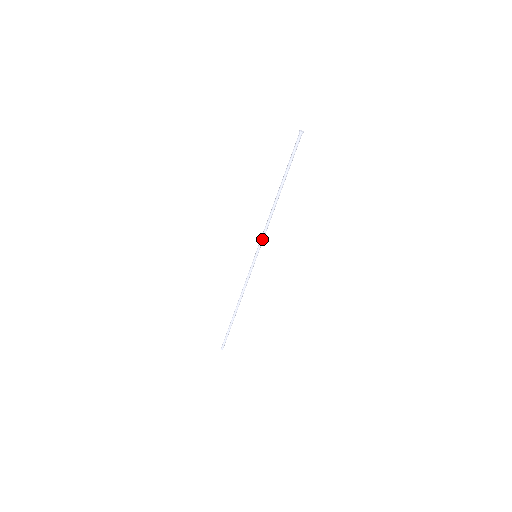
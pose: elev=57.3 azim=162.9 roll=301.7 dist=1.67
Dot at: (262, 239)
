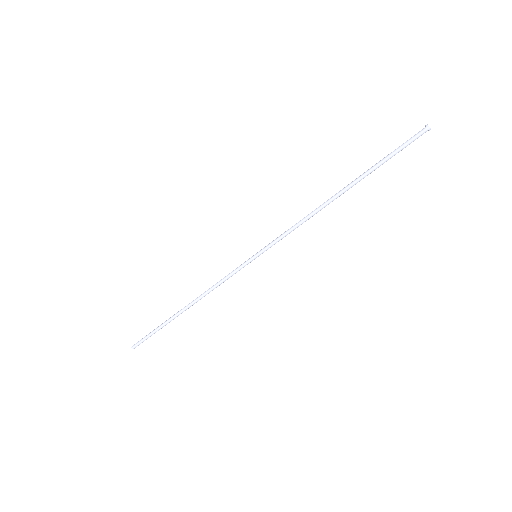
Dot at: (279, 238)
